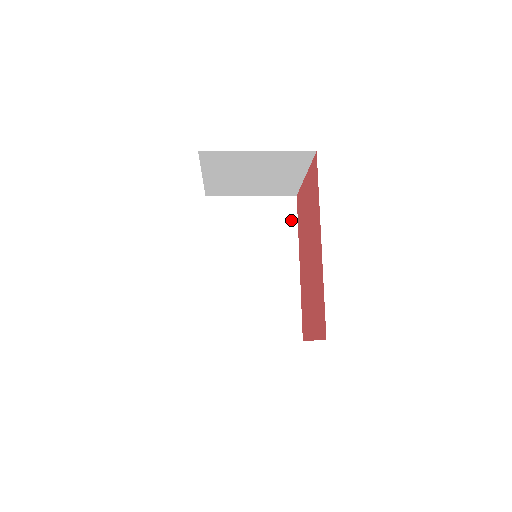
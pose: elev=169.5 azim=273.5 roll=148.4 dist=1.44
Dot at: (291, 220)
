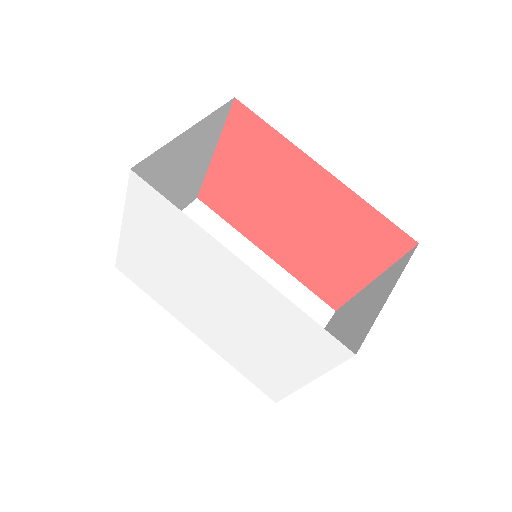
Dot at: (216, 222)
